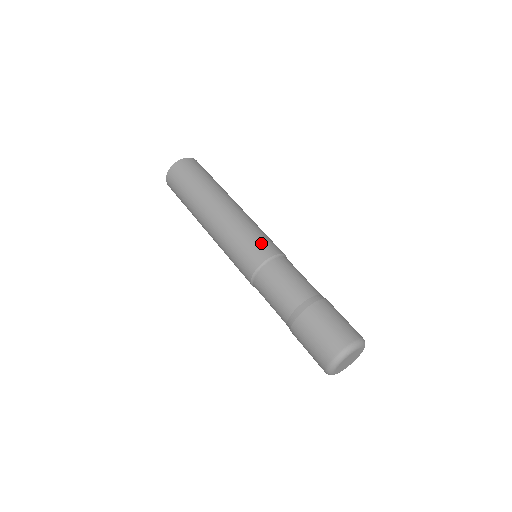
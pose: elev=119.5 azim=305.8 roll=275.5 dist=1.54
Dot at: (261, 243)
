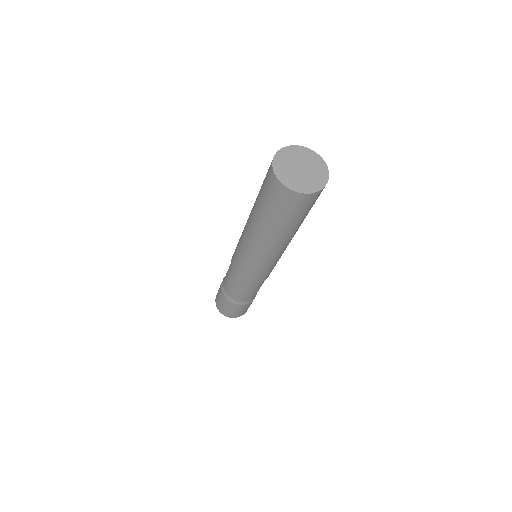
Dot at: (254, 277)
